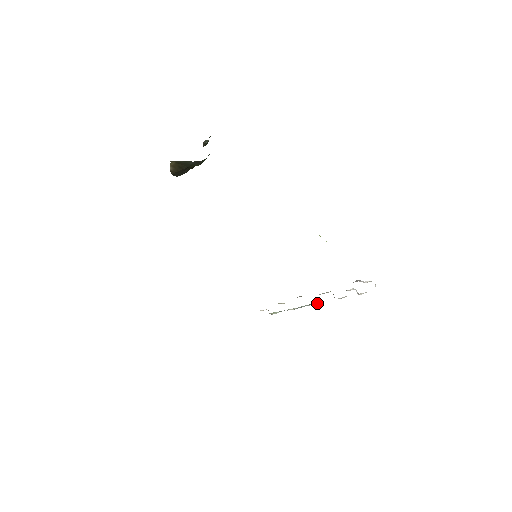
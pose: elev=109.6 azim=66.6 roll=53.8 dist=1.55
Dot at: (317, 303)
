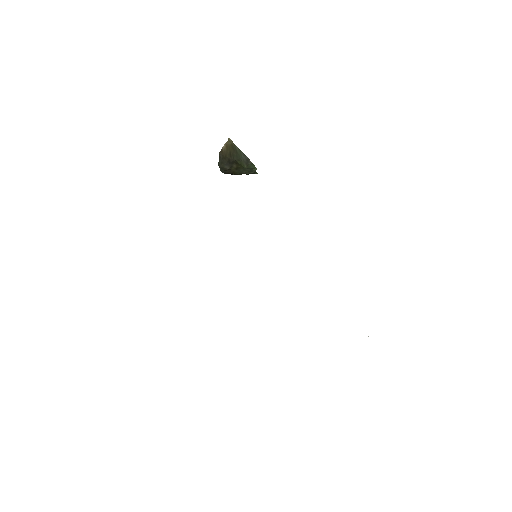
Dot at: occluded
